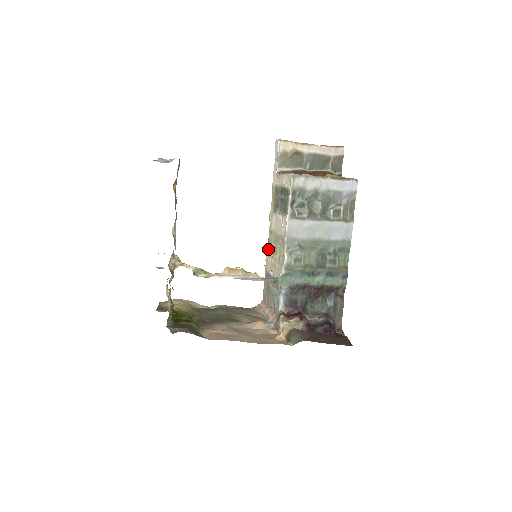
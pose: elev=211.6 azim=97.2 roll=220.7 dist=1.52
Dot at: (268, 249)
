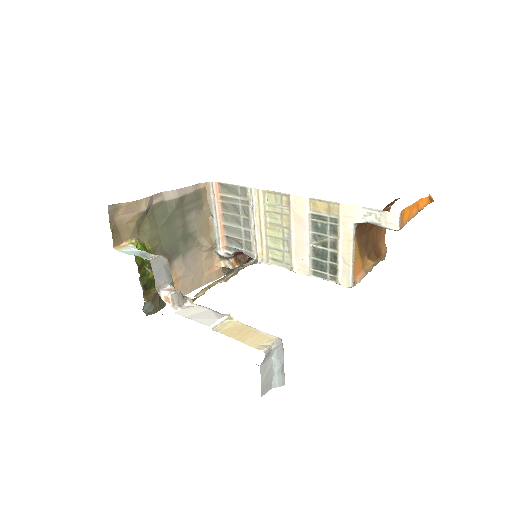
Dot at: (269, 196)
